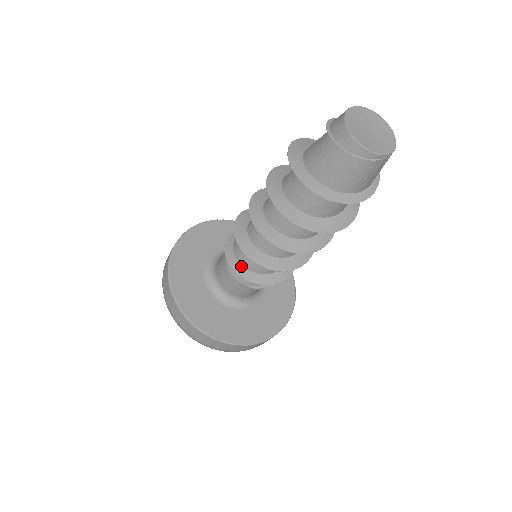
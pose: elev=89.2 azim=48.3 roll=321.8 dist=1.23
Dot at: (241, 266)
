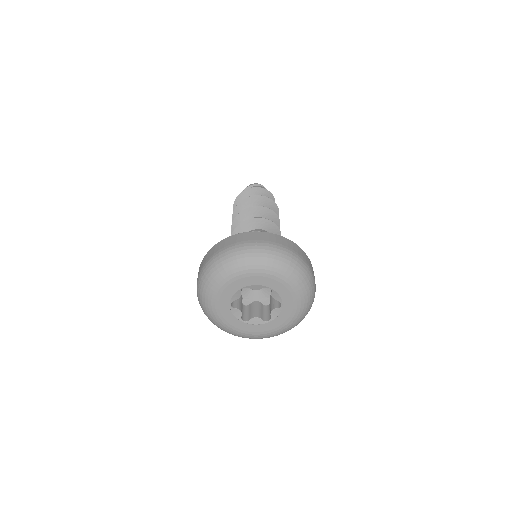
Dot at: occluded
